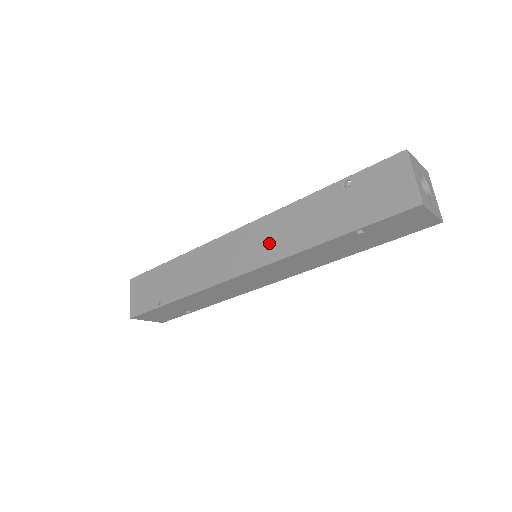
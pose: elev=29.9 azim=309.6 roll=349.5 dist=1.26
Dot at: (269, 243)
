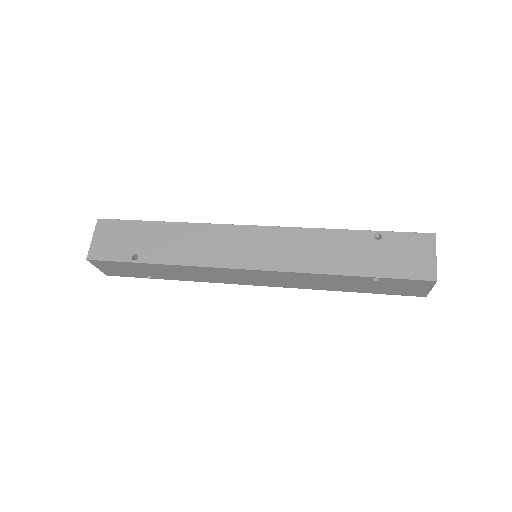
Dot at: (287, 253)
